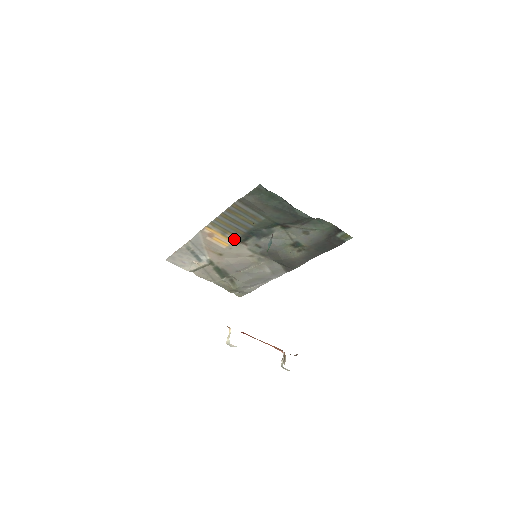
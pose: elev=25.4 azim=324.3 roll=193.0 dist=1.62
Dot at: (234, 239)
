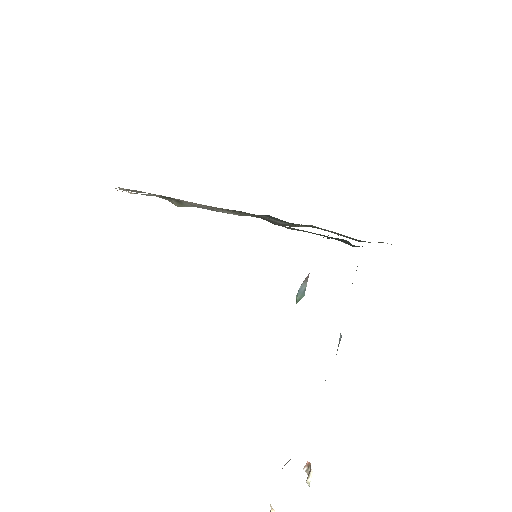
Dot at: occluded
